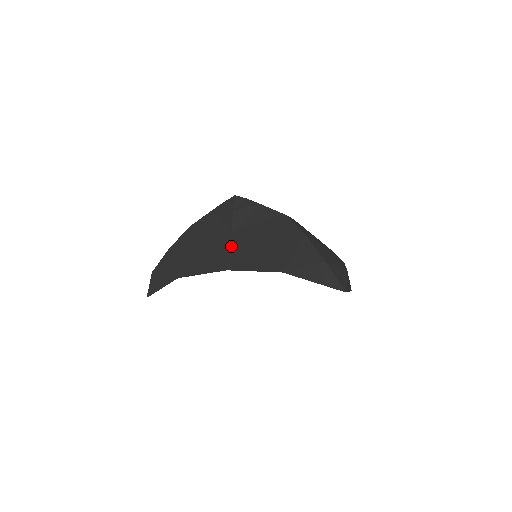
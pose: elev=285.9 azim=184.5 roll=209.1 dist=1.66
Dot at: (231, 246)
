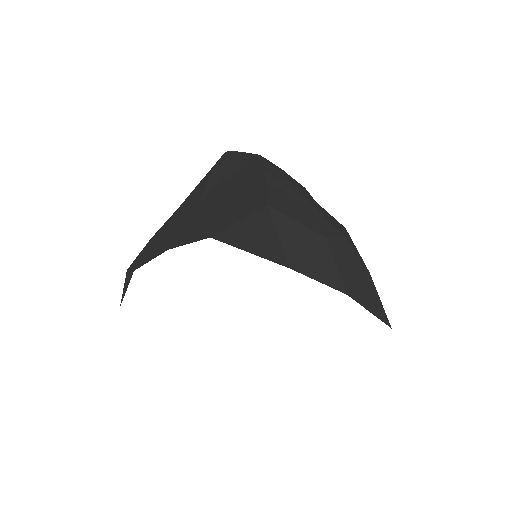
Dot at: (189, 217)
